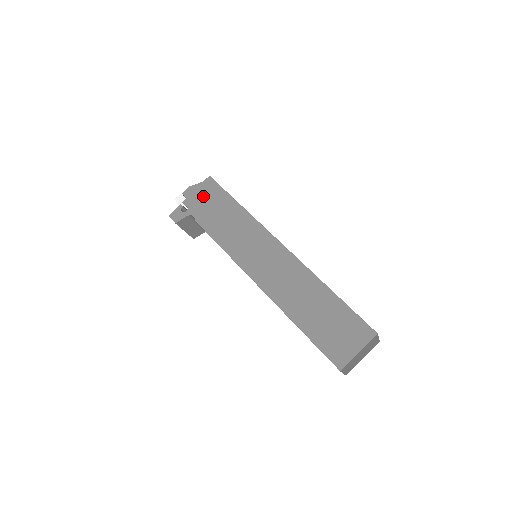
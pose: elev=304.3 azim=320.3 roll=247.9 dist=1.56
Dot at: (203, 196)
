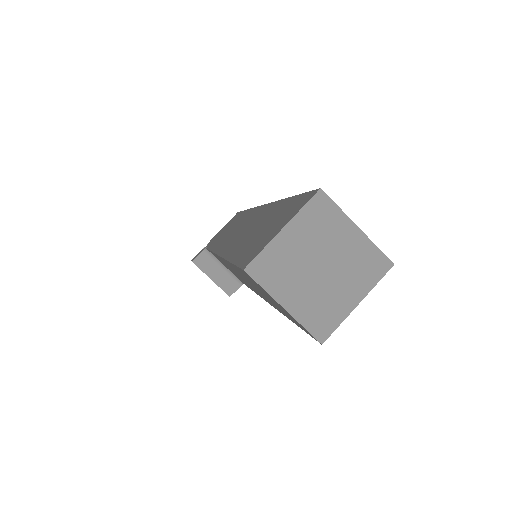
Dot at: occluded
